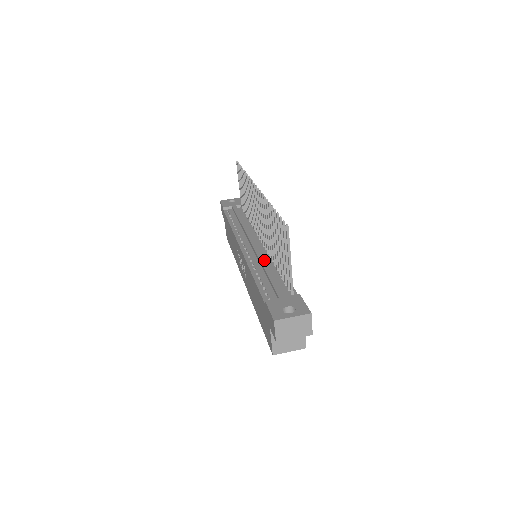
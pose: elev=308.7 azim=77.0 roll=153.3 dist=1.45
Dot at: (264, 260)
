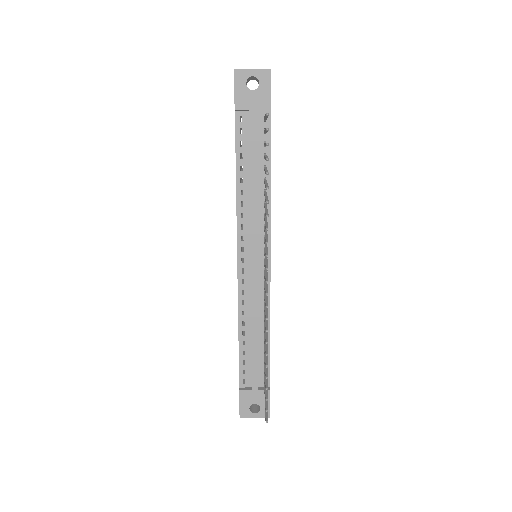
Dot at: (255, 318)
